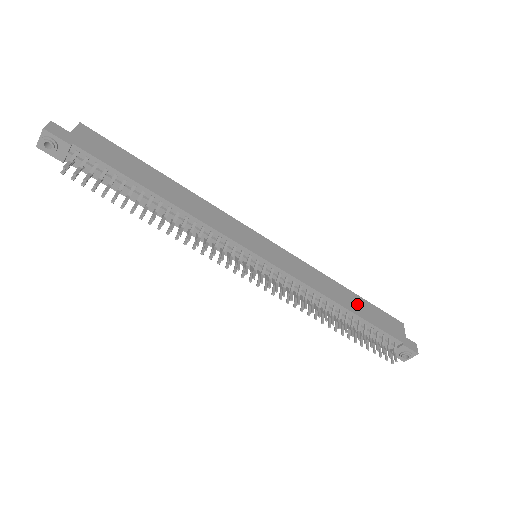
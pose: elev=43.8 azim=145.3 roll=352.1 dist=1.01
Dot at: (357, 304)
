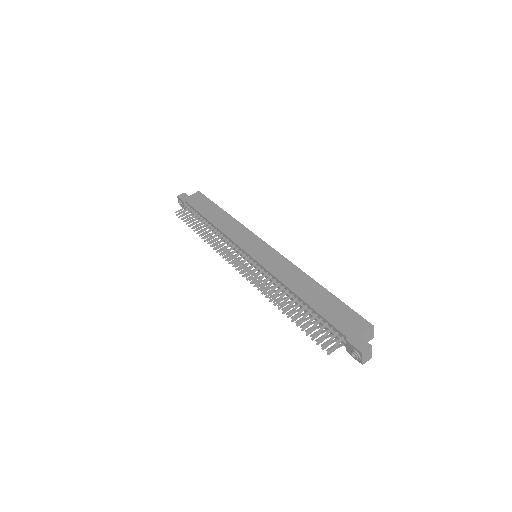
Dot at: (318, 297)
